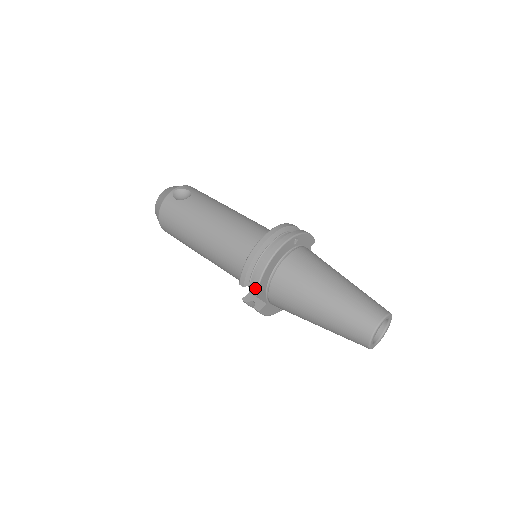
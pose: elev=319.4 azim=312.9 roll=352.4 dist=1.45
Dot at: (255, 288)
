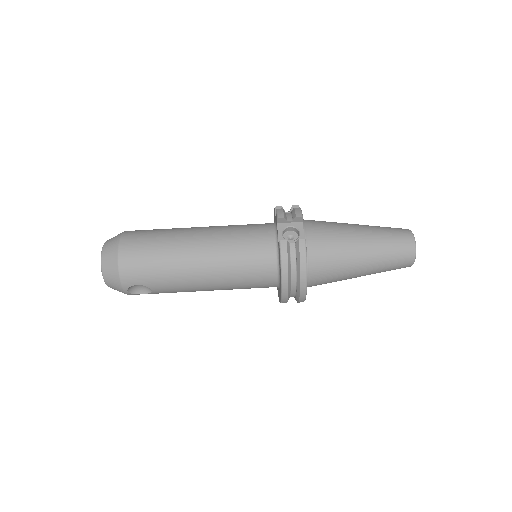
Dot at: occluded
